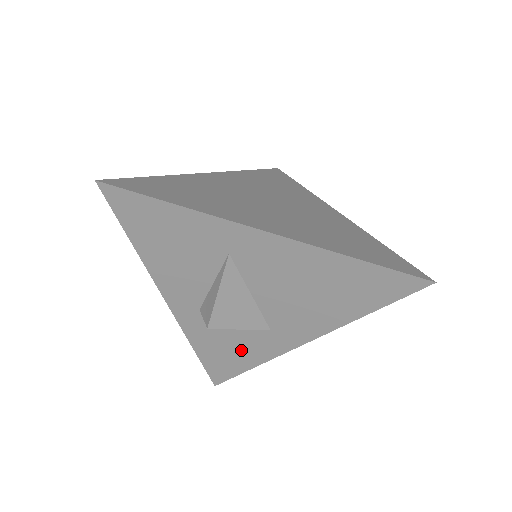
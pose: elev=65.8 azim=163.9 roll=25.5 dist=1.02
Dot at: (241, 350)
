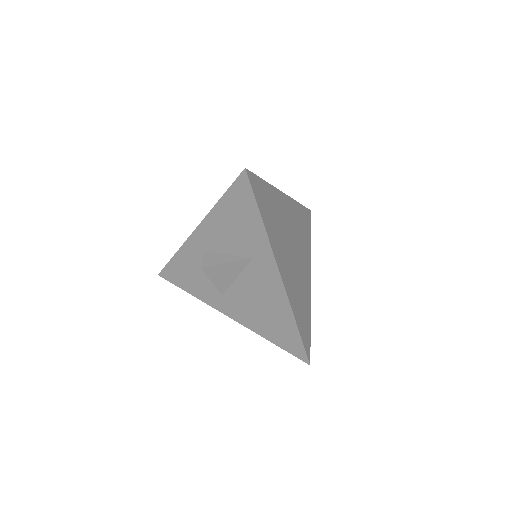
Dot at: (196, 283)
